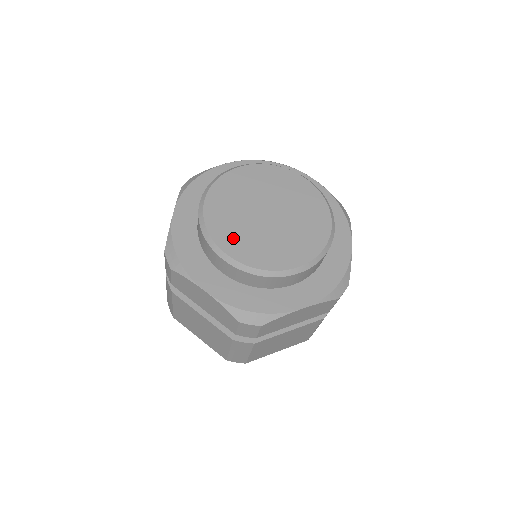
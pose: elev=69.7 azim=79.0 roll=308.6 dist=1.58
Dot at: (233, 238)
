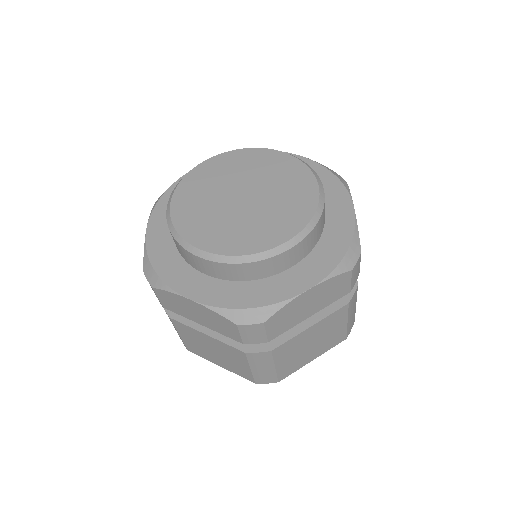
Dot at: (206, 231)
